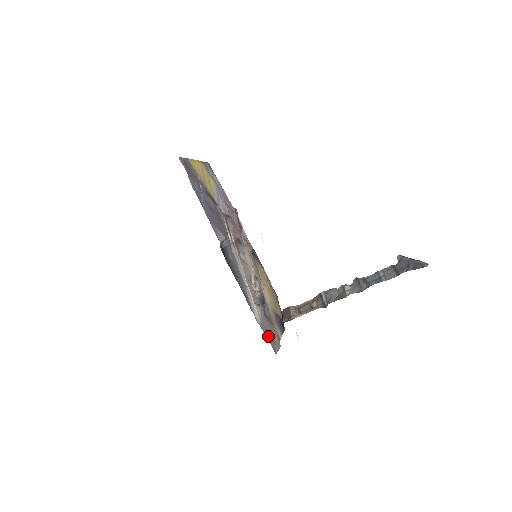
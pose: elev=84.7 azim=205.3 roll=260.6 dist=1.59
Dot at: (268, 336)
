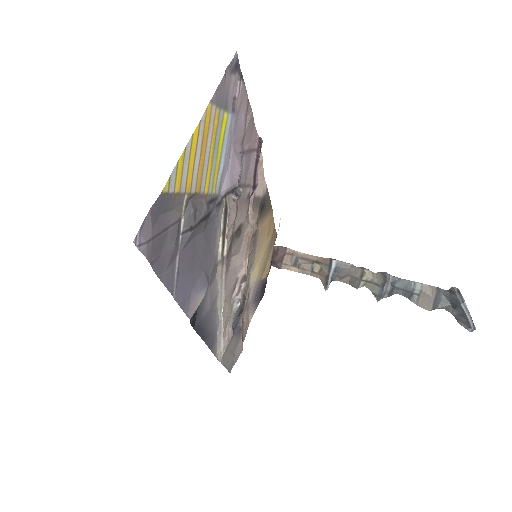
Dot at: (228, 360)
